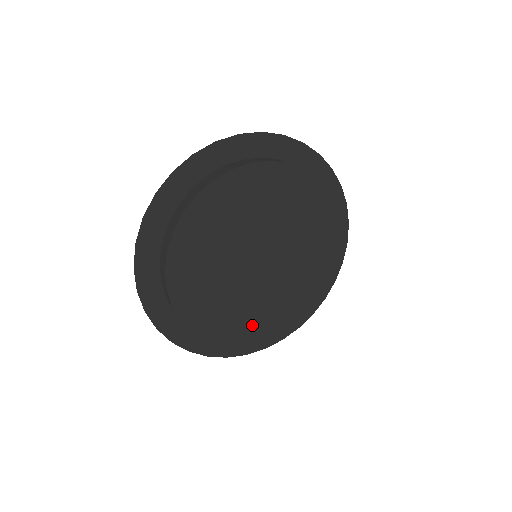
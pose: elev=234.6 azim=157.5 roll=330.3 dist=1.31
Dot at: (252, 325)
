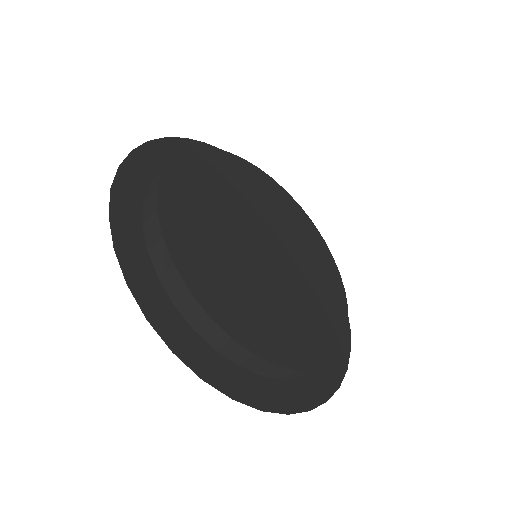
Dot at: (309, 335)
